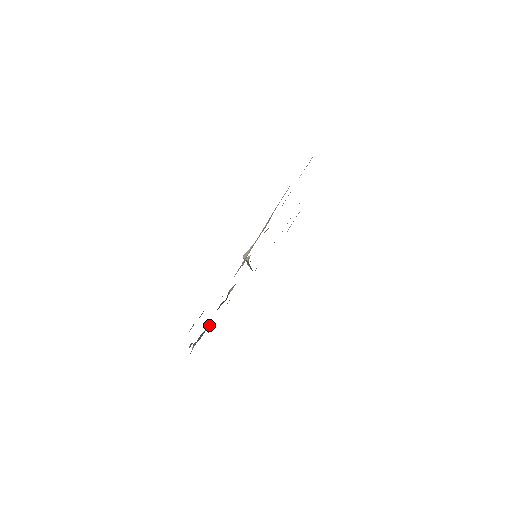
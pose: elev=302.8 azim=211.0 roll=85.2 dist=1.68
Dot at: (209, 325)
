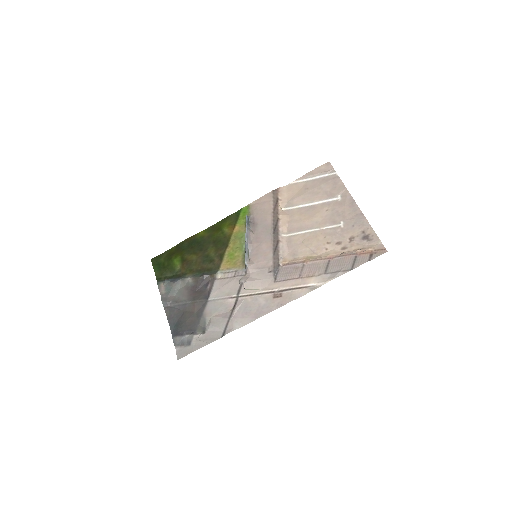
Dot at: (186, 282)
